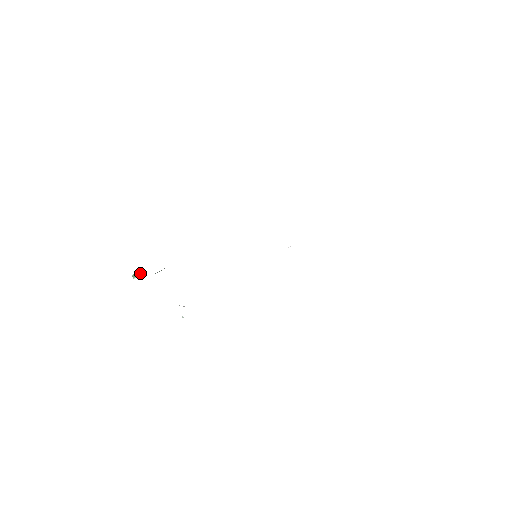
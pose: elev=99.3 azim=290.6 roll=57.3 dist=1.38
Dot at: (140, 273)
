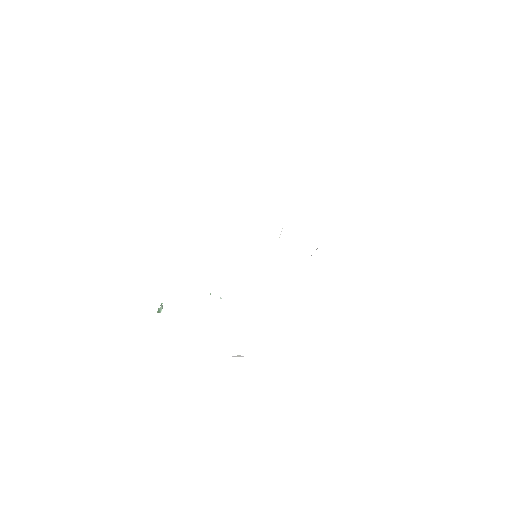
Dot at: (161, 305)
